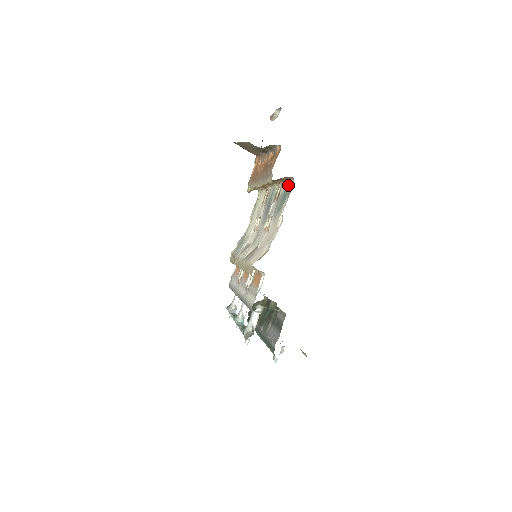
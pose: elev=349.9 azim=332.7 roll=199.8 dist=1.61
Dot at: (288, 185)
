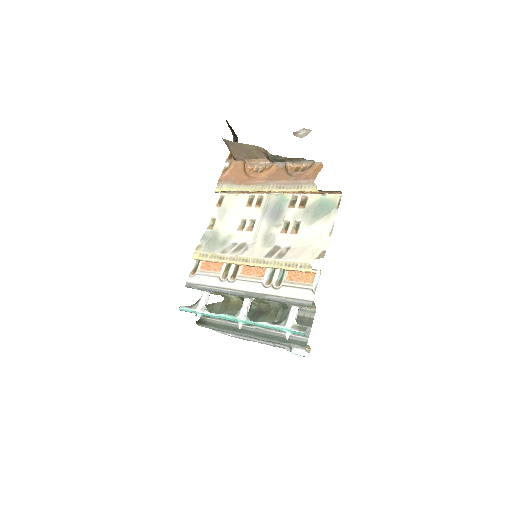
Dot at: (328, 198)
